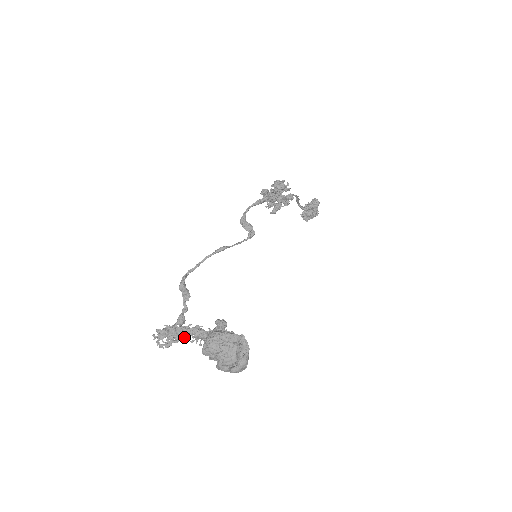
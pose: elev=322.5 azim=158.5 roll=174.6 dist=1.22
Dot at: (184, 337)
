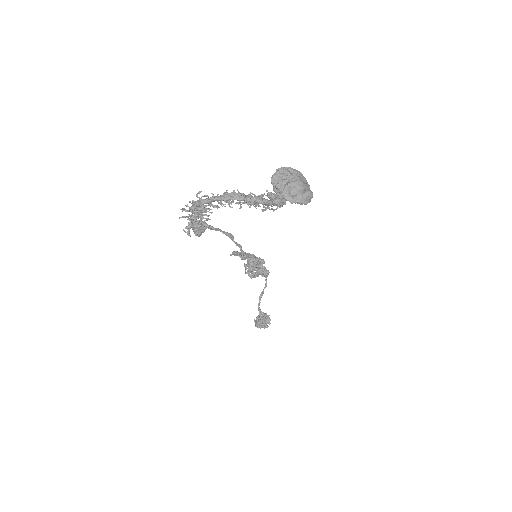
Dot at: (225, 206)
